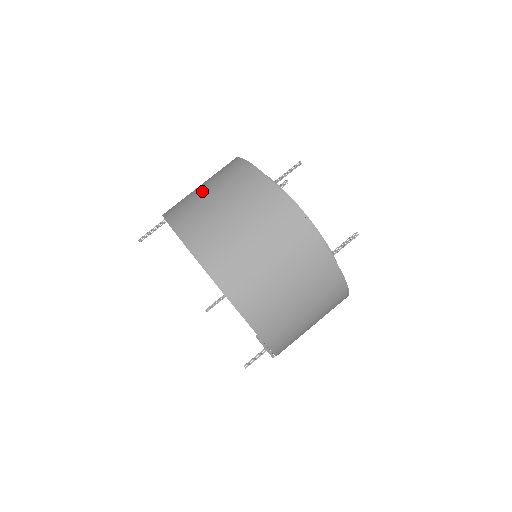
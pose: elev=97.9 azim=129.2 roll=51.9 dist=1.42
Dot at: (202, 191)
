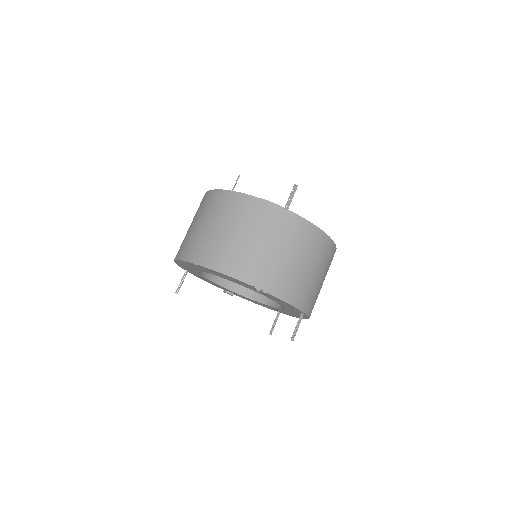
Dot at: occluded
